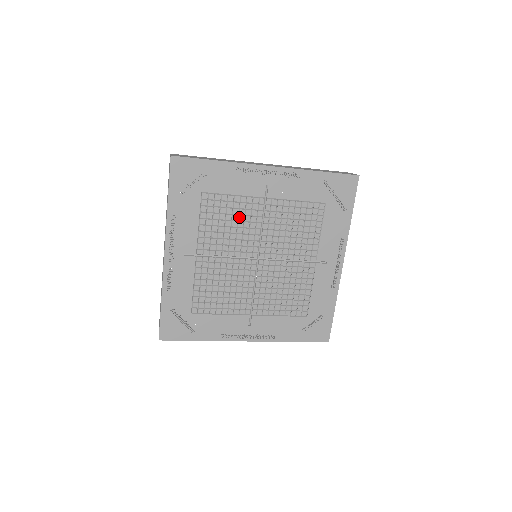
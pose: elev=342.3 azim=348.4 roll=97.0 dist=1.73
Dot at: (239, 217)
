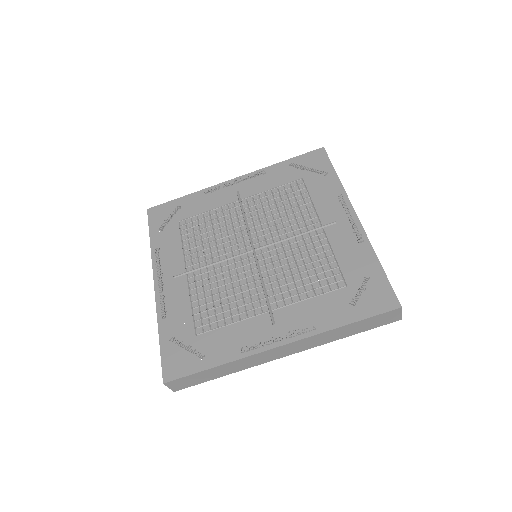
Dot at: (220, 225)
